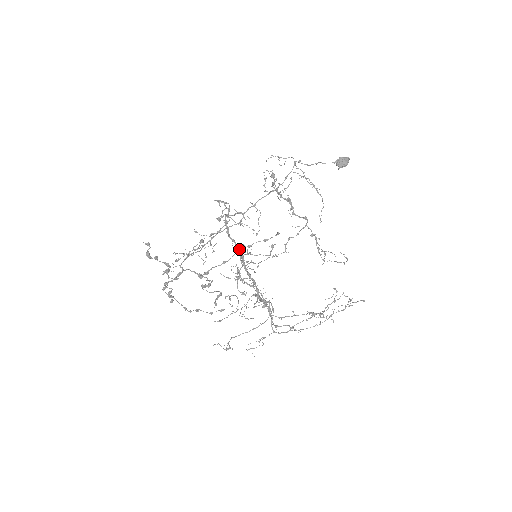
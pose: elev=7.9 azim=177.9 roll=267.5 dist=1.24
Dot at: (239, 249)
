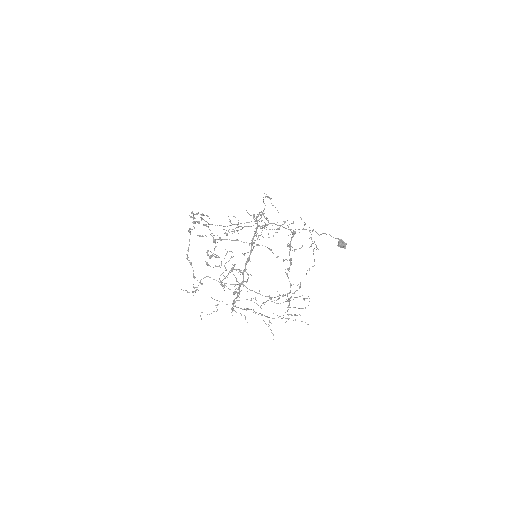
Dot at: (257, 227)
